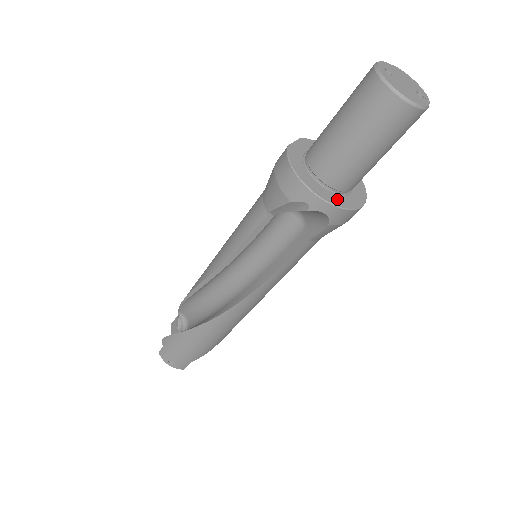
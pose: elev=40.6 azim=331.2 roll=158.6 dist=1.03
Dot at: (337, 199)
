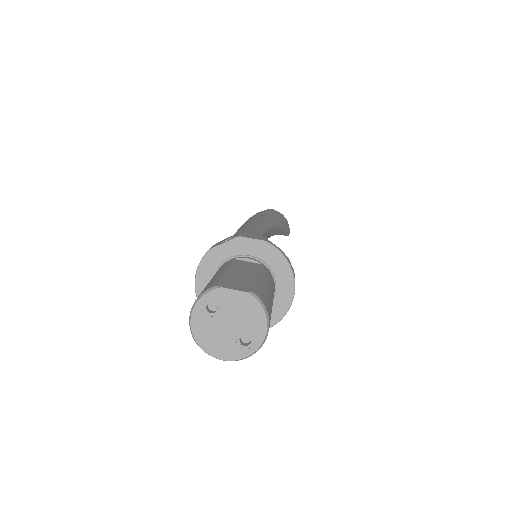
Dot at: occluded
